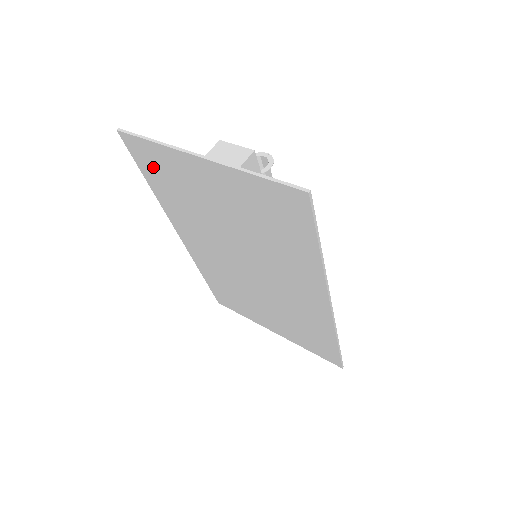
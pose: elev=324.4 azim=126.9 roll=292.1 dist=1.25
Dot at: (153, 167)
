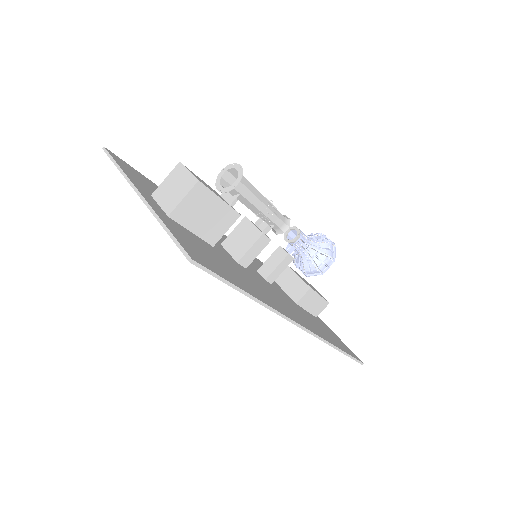
Dot at: occluded
